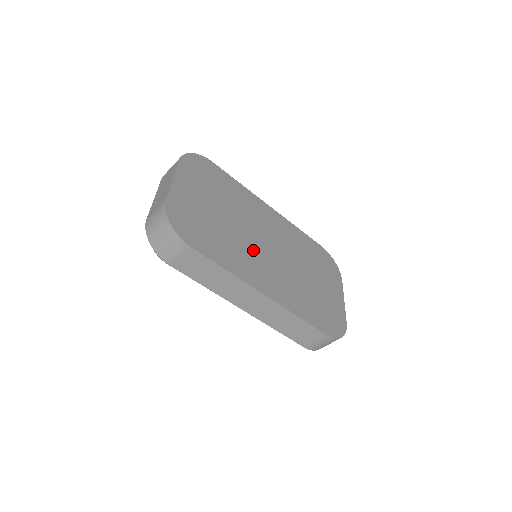
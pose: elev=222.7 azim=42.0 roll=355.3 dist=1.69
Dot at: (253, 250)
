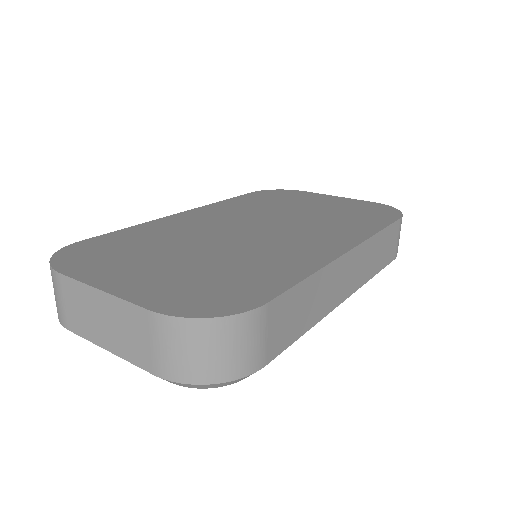
Dot at: (265, 242)
